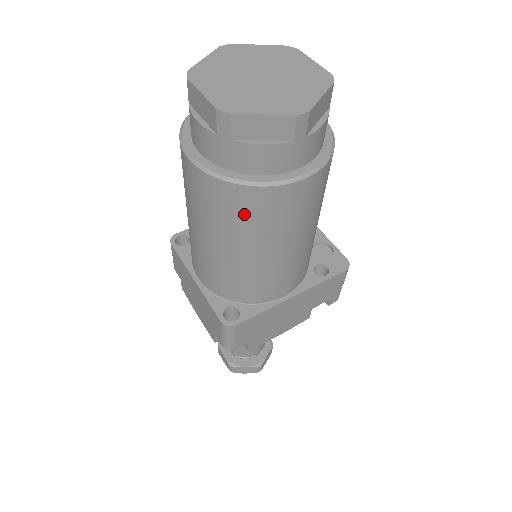
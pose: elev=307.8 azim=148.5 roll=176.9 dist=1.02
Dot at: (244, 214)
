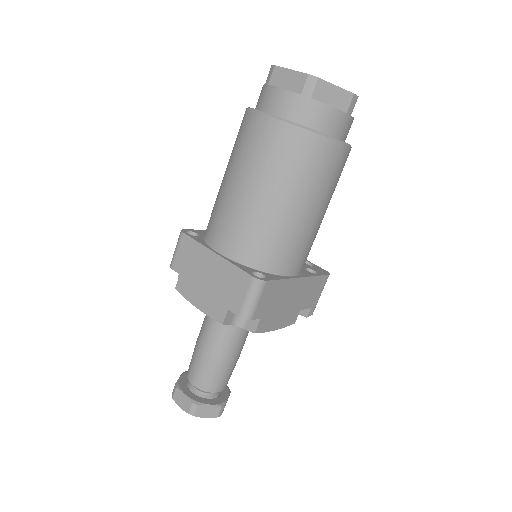
Dot at: (304, 161)
